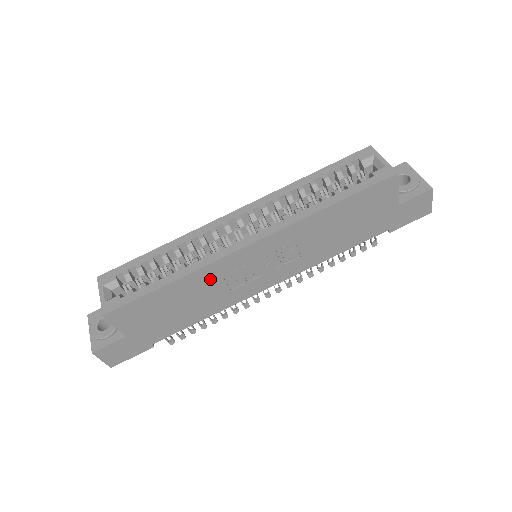
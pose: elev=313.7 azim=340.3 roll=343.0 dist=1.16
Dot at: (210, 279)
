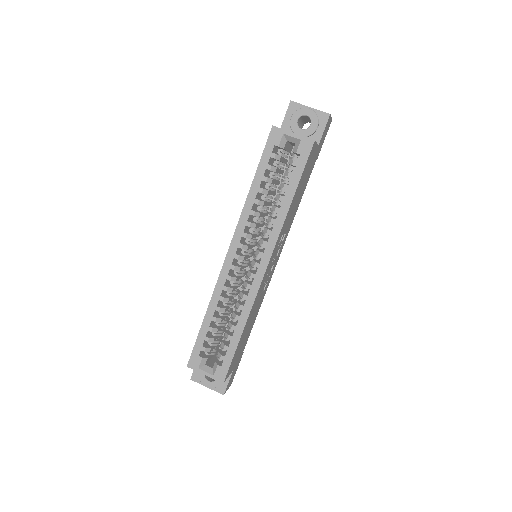
Dot at: (255, 304)
